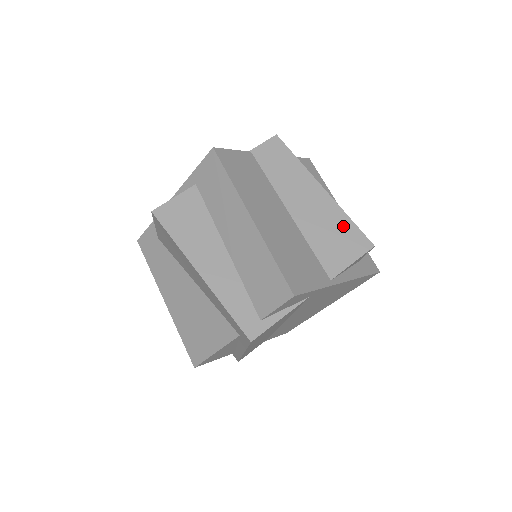
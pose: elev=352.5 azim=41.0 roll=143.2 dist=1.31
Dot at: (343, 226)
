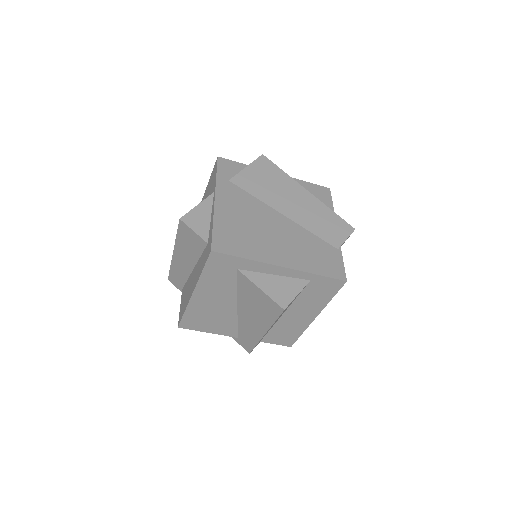
Dot at: occluded
